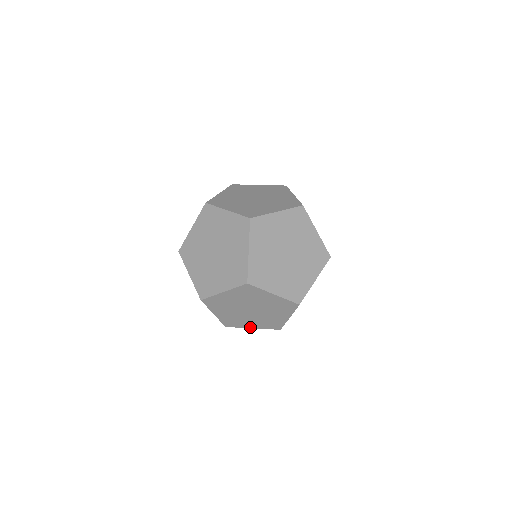
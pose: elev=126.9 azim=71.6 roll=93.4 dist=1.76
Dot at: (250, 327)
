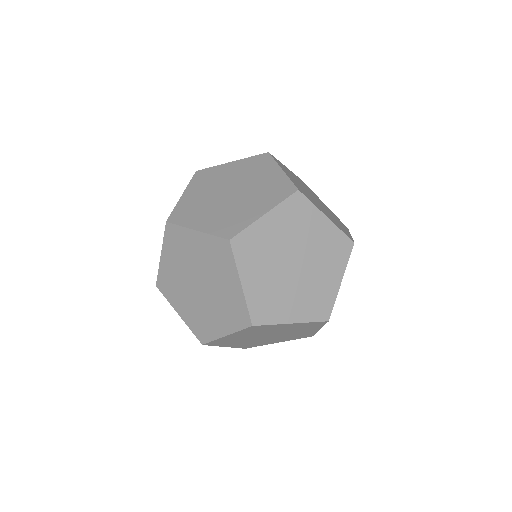
Dot at: (195, 228)
